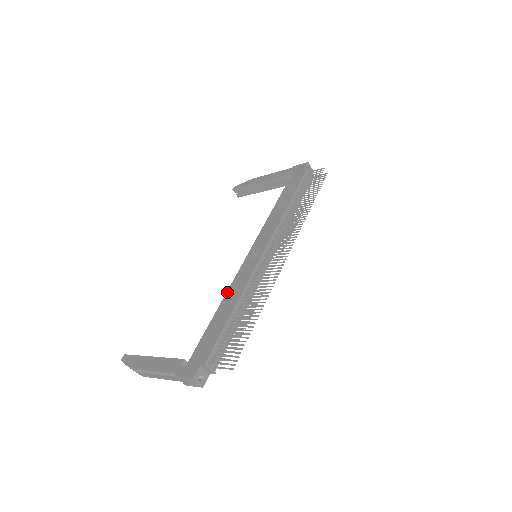
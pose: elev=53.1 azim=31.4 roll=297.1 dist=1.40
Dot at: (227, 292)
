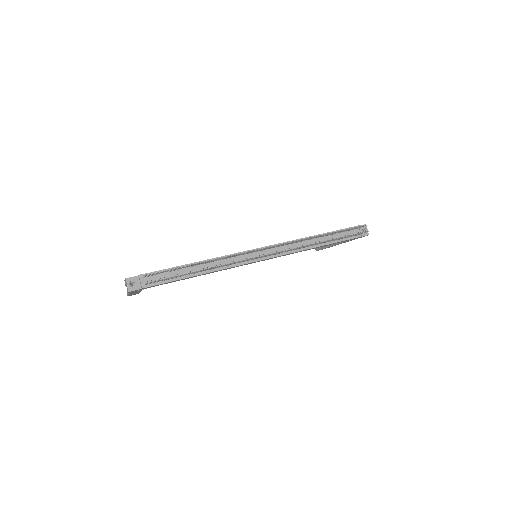
Dot at: occluded
